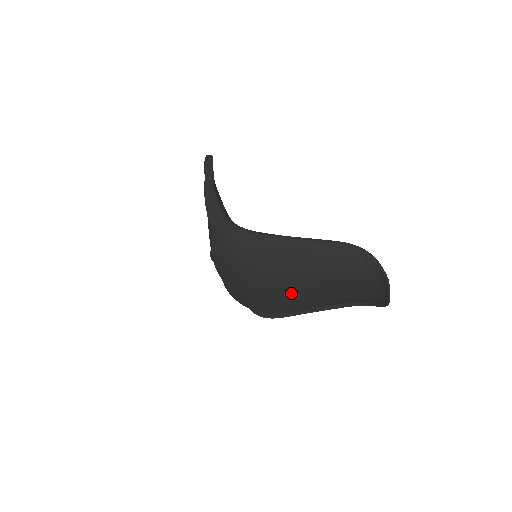
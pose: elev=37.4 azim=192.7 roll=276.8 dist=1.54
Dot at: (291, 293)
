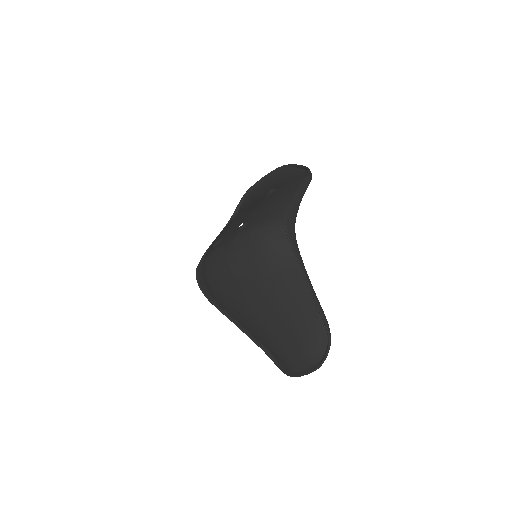
Dot at: (256, 306)
